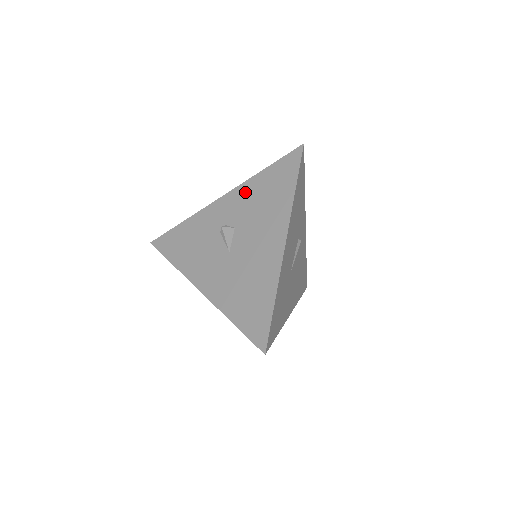
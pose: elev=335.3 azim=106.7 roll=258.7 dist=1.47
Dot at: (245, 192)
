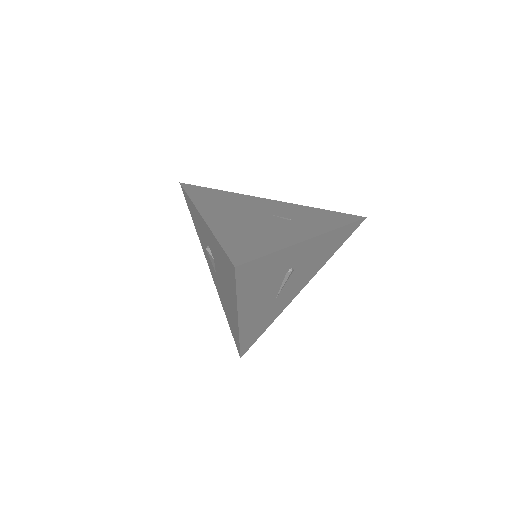
Dot at: (212, 240)
